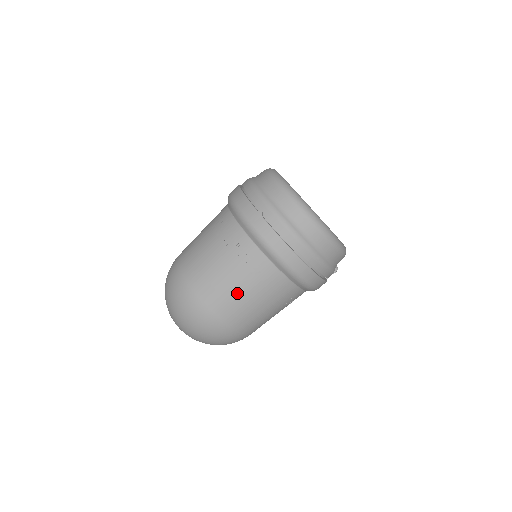
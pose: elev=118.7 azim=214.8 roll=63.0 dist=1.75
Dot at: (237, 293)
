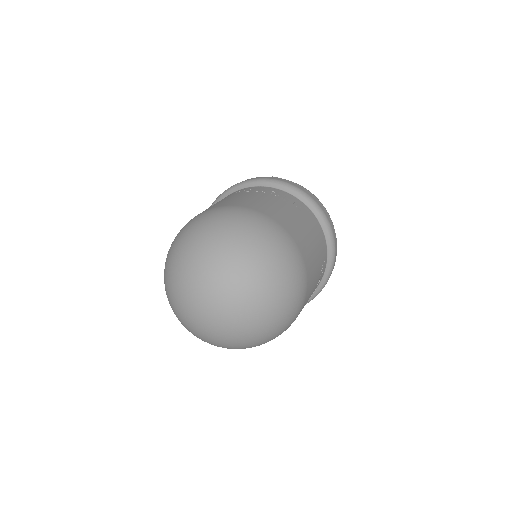
Dot at: (293, 217)
